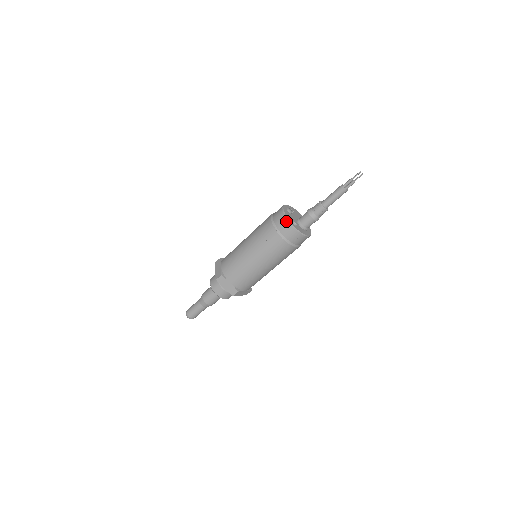
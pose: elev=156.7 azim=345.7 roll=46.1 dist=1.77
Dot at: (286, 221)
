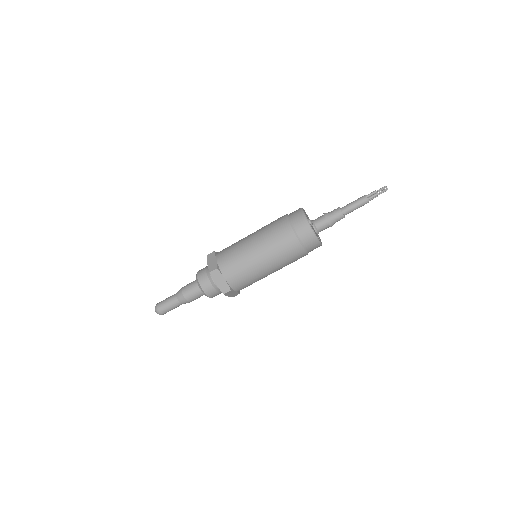
Dot at: (317, 242)
